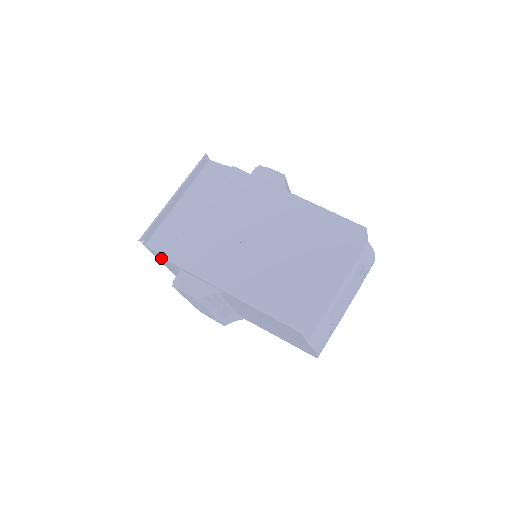
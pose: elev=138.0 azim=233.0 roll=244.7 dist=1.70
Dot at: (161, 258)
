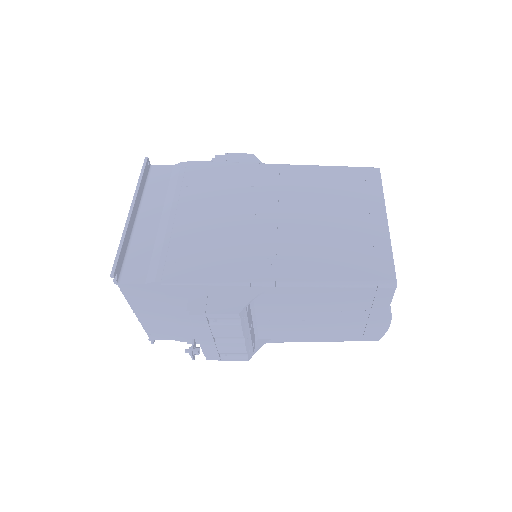
Dot at: (144, 296)
